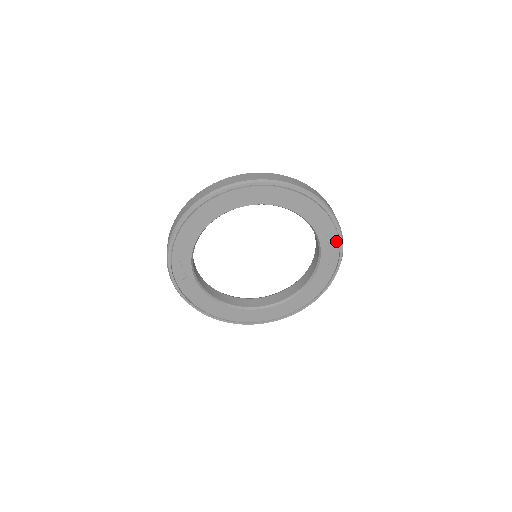
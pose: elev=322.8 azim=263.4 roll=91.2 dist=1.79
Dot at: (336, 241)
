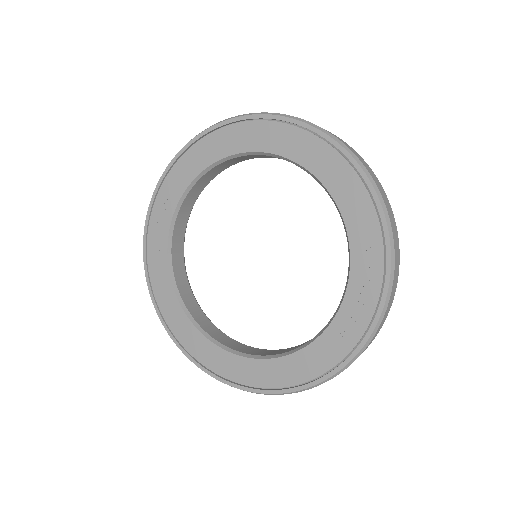
Dot at: (379, 266)
